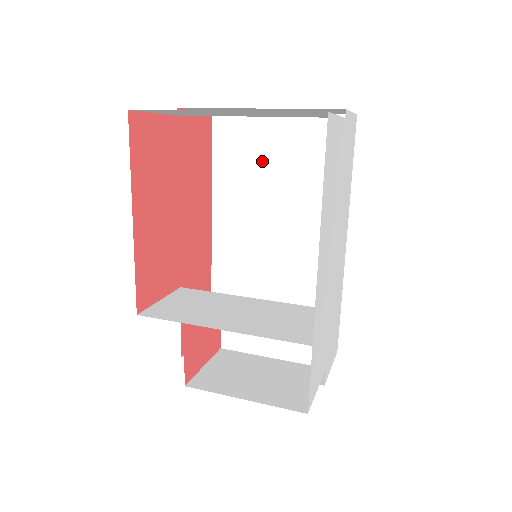
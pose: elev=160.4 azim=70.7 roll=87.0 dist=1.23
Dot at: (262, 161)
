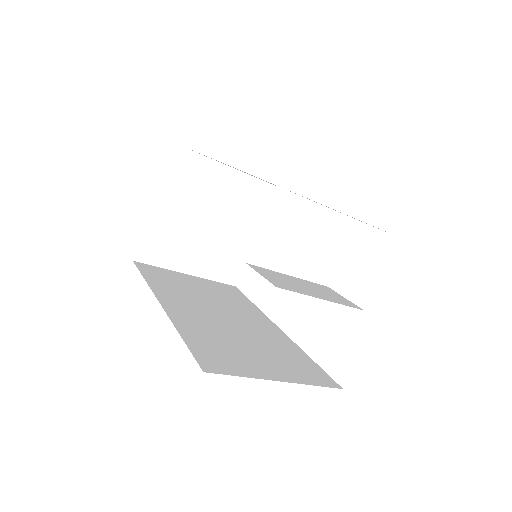
Dot at: (187, 285)
